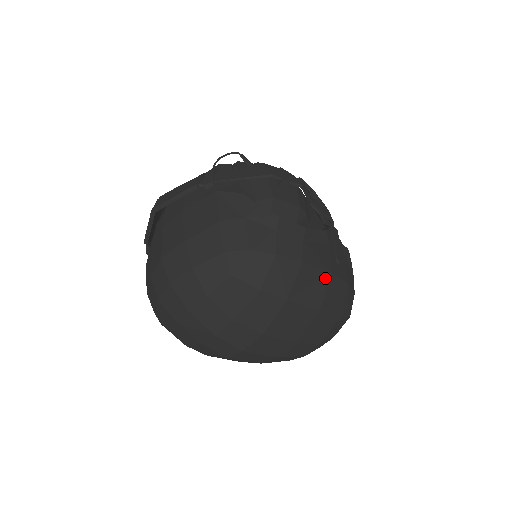
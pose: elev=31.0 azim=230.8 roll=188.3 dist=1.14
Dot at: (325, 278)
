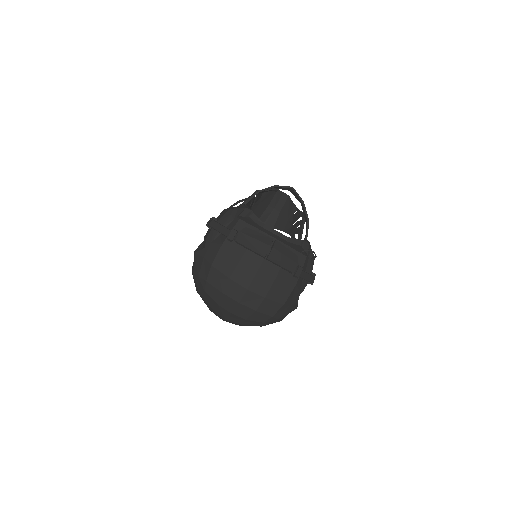
Dot at: occluded
